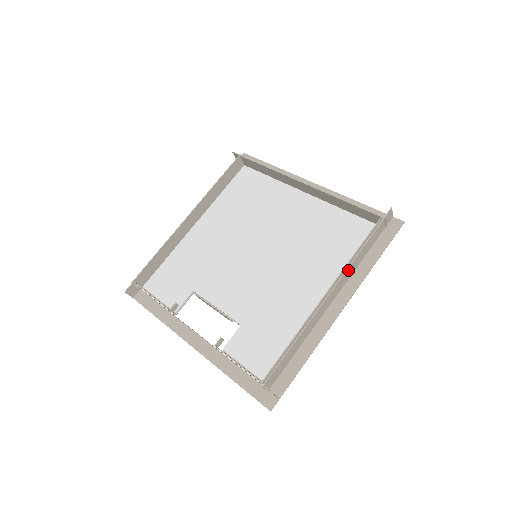
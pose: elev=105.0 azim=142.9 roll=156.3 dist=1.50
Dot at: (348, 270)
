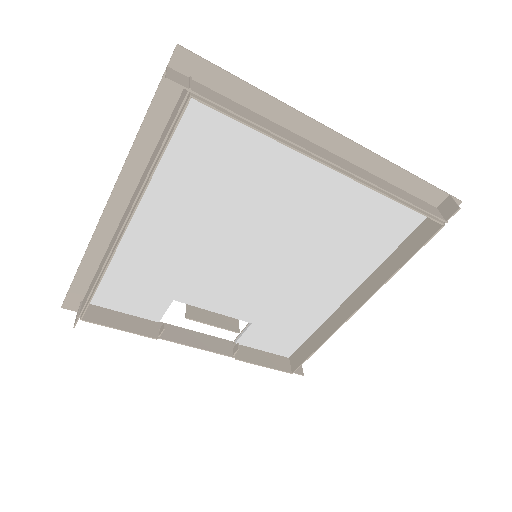
Dot at: (385, 278)
